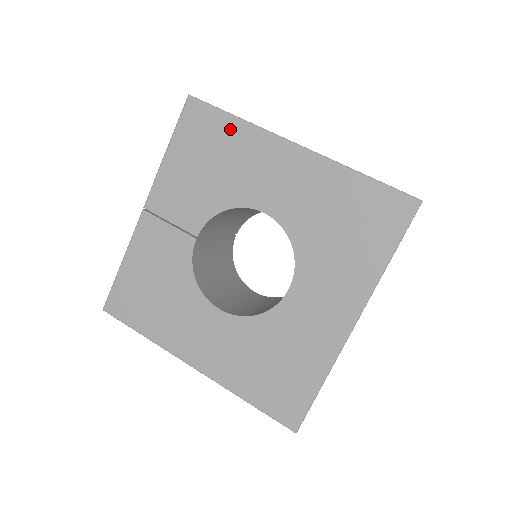
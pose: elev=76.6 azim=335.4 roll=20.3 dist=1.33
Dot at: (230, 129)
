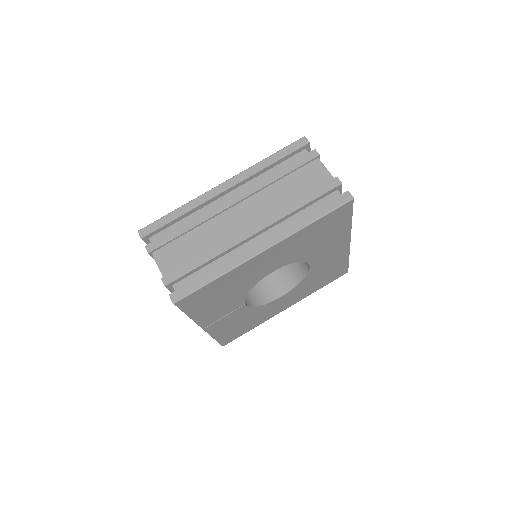
Dot at: (218, 283)
